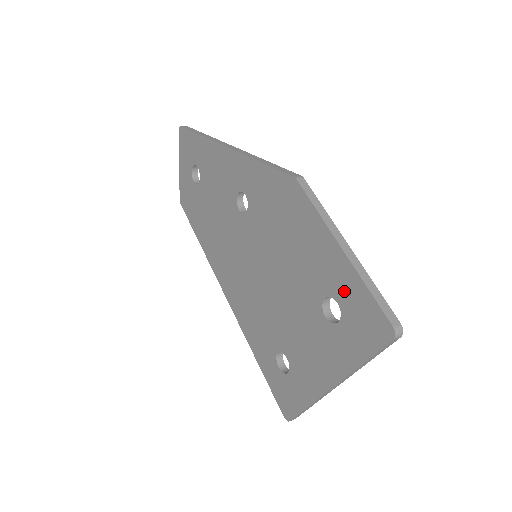
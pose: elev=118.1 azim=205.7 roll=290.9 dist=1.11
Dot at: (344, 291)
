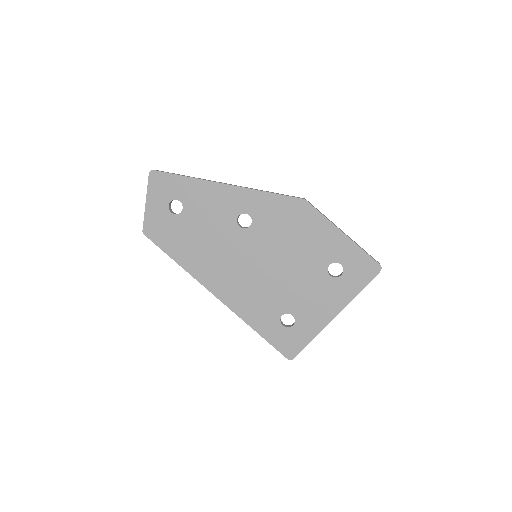
Dot at: (346, 256)
